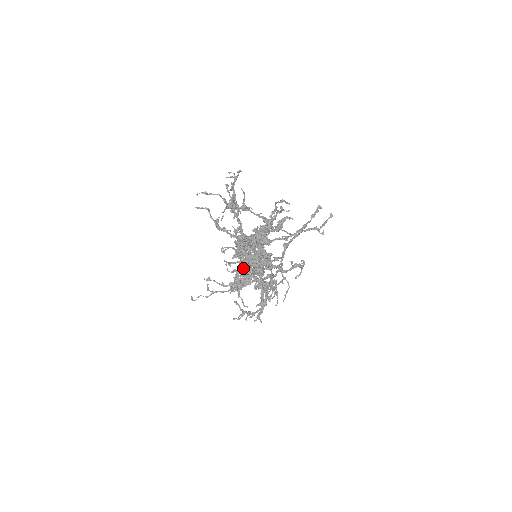
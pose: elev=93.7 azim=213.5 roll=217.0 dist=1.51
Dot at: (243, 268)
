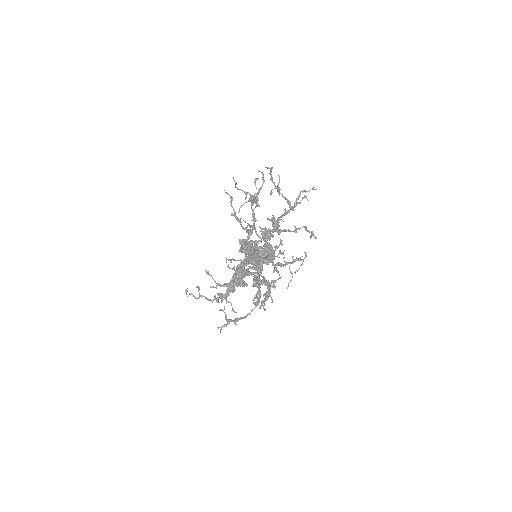
Dot at: (247, 262)
